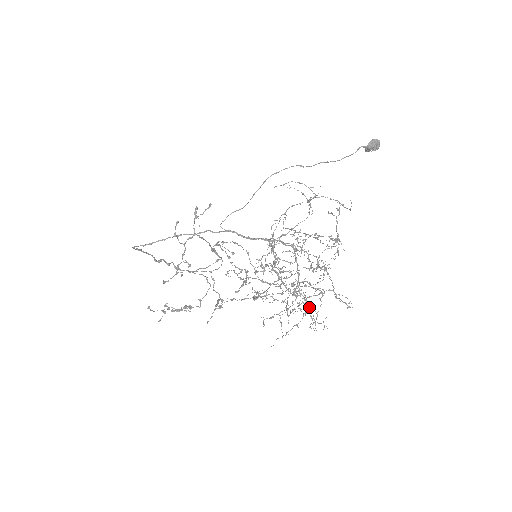
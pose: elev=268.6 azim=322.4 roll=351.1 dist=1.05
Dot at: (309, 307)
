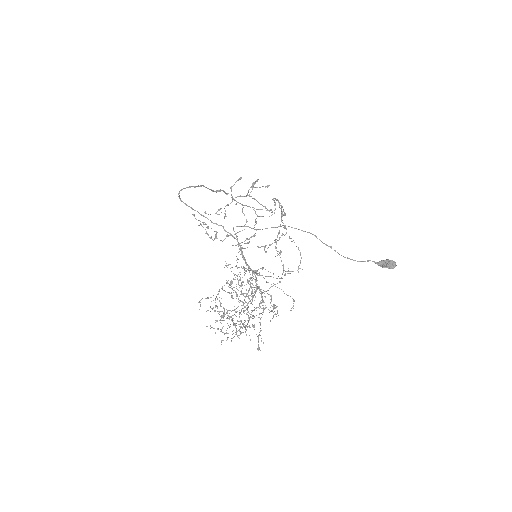
Dot at: occluded
